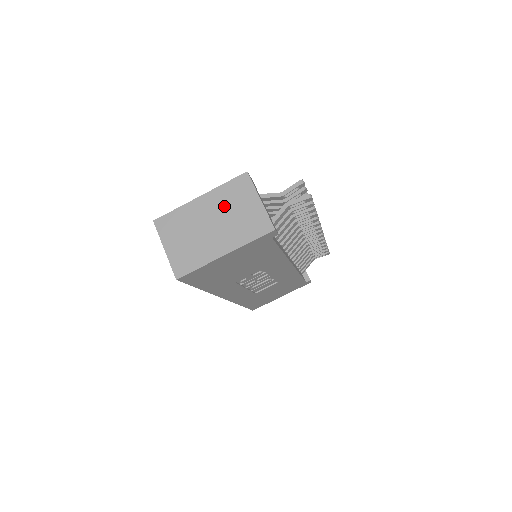
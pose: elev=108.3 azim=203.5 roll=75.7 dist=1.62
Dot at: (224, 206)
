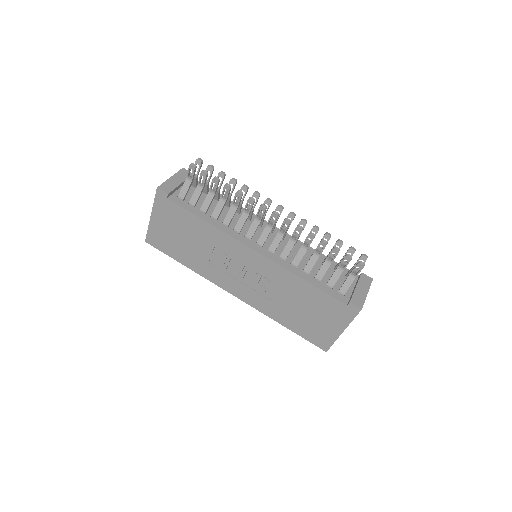
Dot at: occluded
